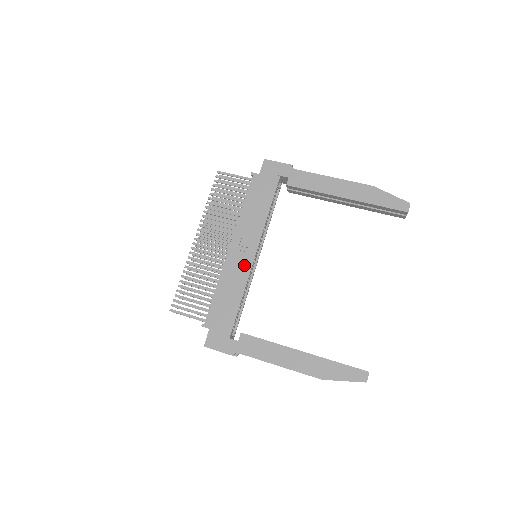
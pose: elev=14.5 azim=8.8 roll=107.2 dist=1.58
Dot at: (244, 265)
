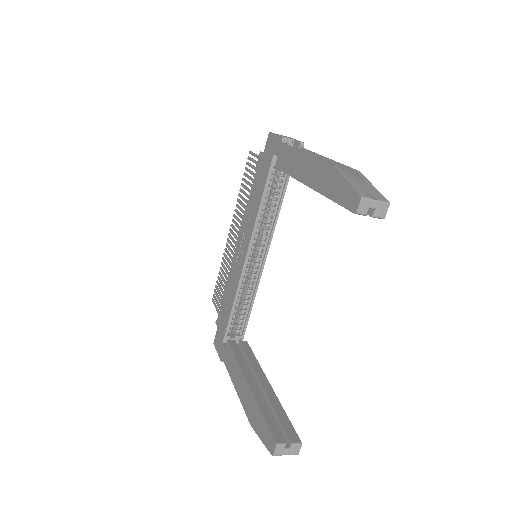
Dot at: (239, 266)
